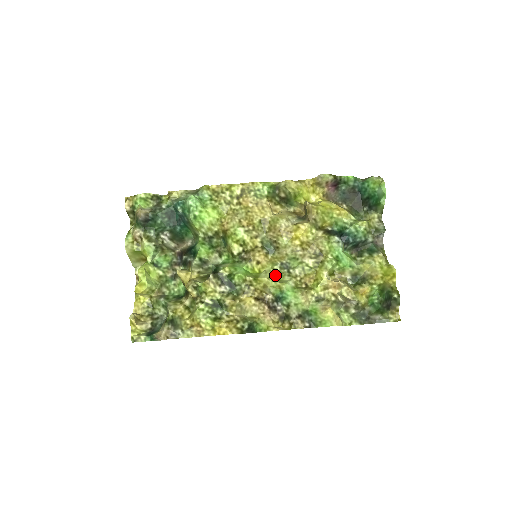
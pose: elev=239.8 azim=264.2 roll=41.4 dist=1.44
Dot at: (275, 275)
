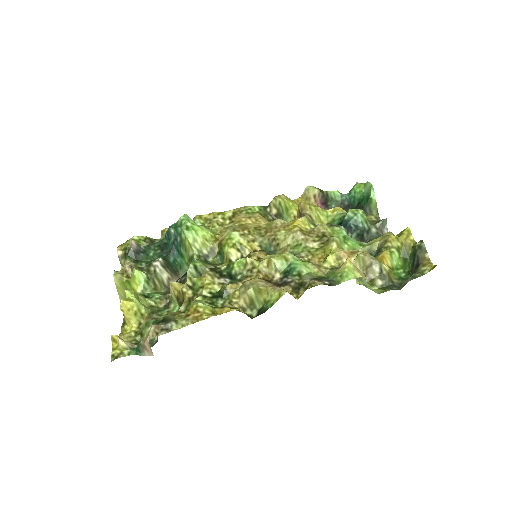
Dot at: occluded
